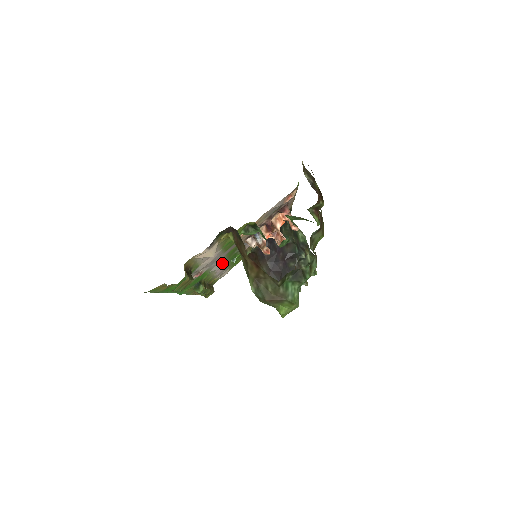
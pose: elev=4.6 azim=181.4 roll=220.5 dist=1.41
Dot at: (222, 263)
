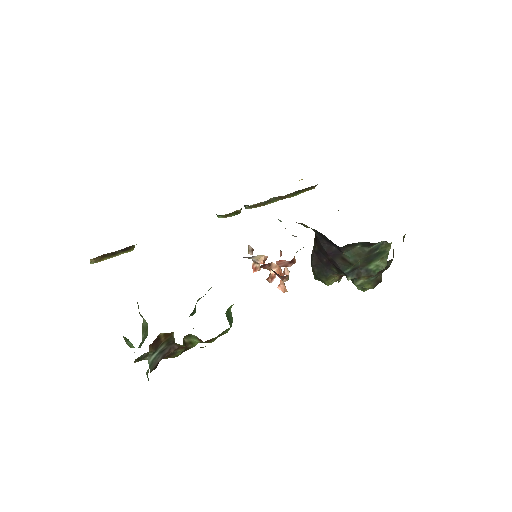
Dot at: occluded
